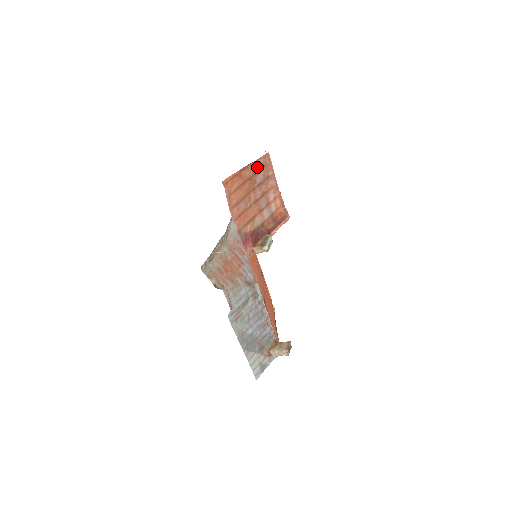
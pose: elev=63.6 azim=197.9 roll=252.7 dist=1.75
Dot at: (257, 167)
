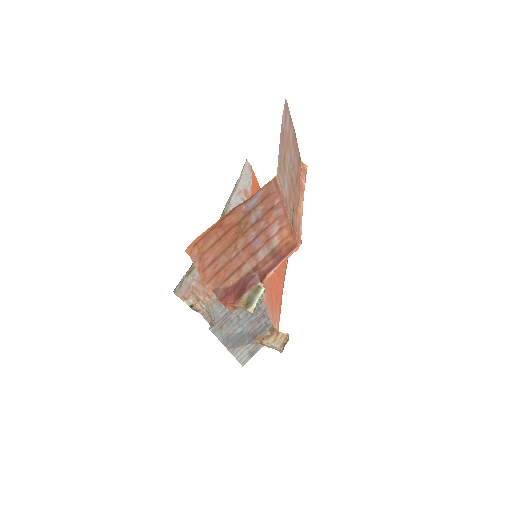
Dot at: (253, 202)
